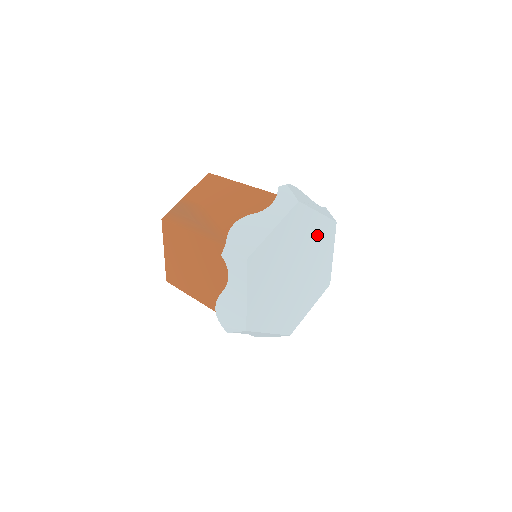
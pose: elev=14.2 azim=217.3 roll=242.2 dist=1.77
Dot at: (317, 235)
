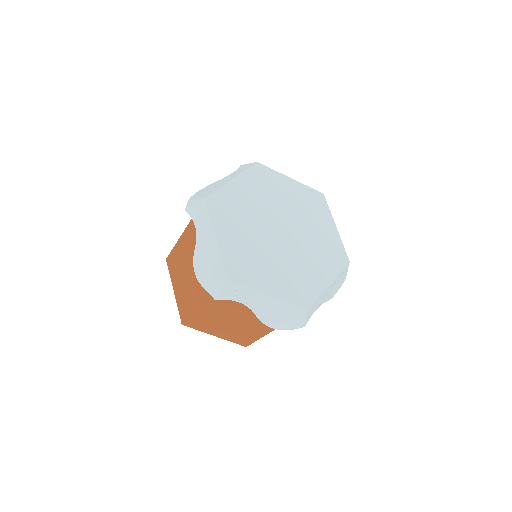
Dot at: (299, 200)
